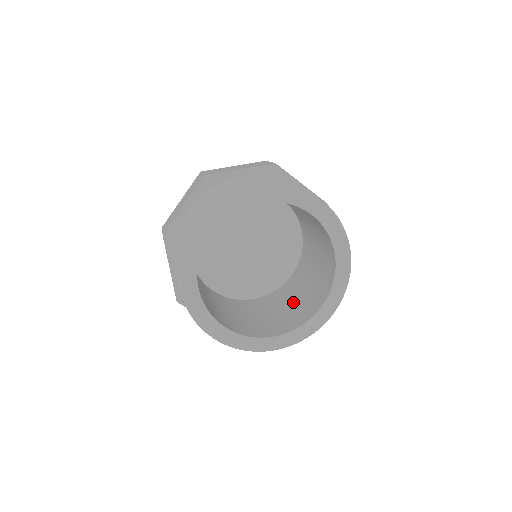
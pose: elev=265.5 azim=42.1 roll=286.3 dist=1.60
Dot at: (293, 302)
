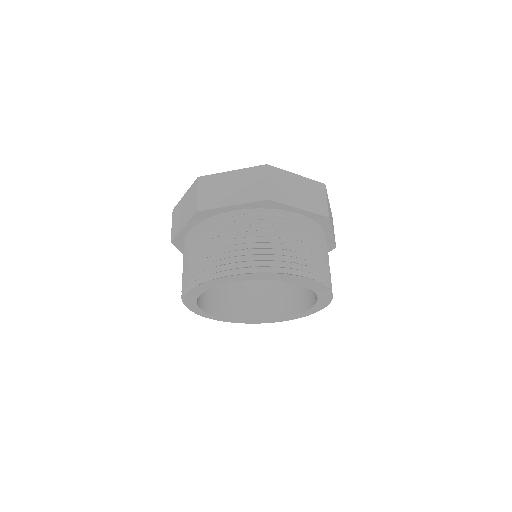
Dot at: (255, 283)
